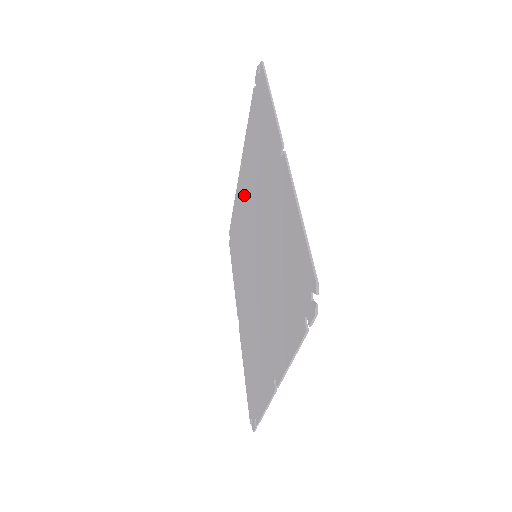
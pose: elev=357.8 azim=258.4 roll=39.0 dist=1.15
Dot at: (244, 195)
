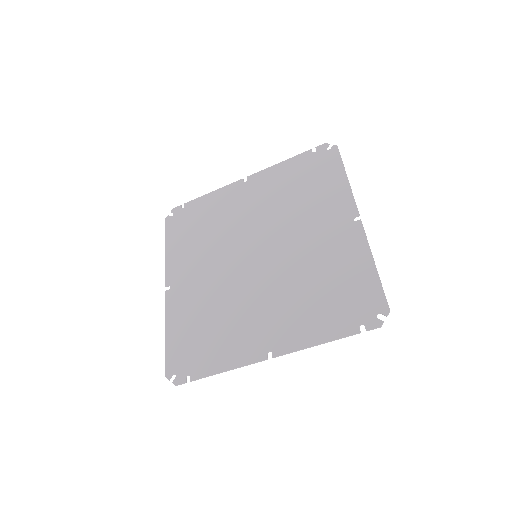
Dot at: (245, 203)
